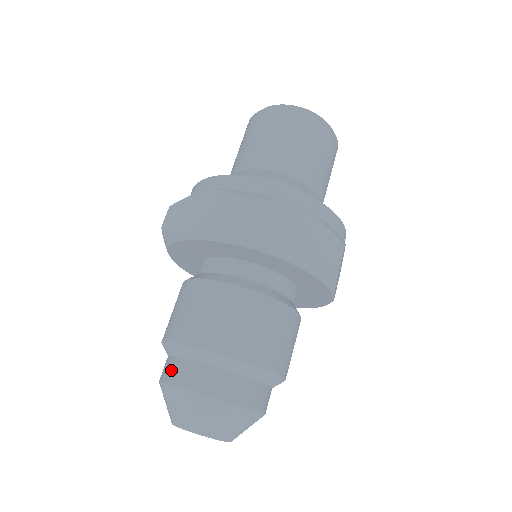
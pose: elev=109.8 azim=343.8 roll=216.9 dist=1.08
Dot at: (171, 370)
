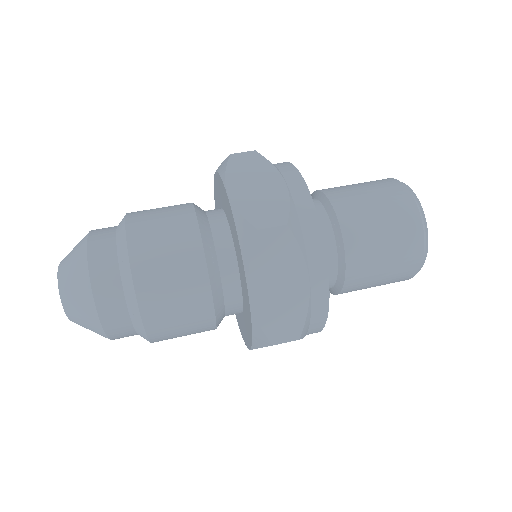
Dot at: (102, 237)
